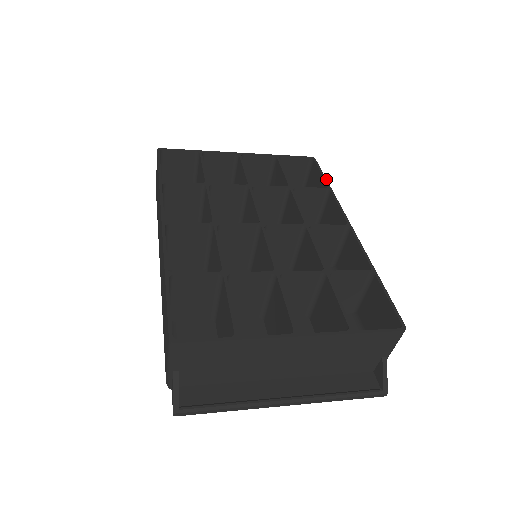
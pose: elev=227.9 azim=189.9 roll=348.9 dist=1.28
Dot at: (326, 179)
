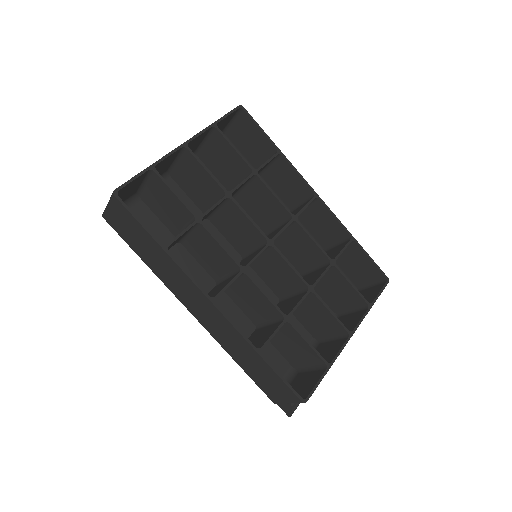
Dot at: occluded
